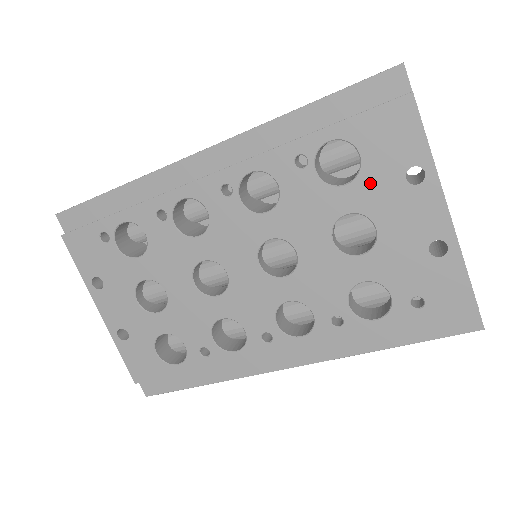
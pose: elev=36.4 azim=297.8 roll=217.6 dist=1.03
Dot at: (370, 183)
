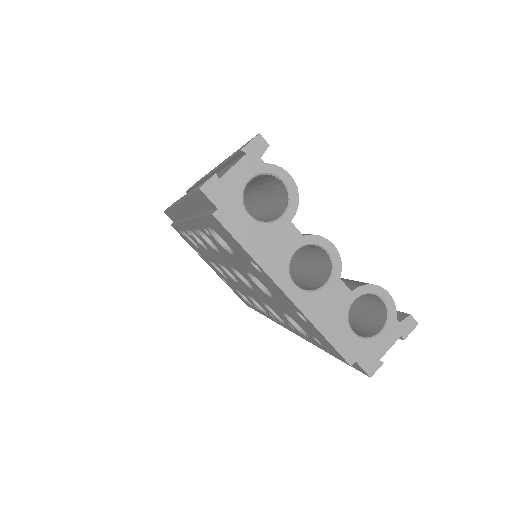
Dot at: (242, 260)
